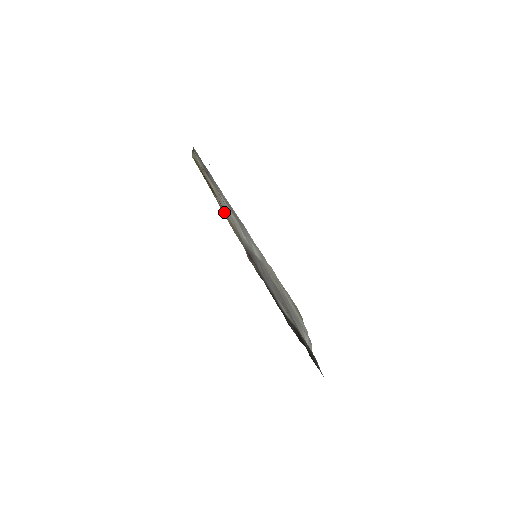
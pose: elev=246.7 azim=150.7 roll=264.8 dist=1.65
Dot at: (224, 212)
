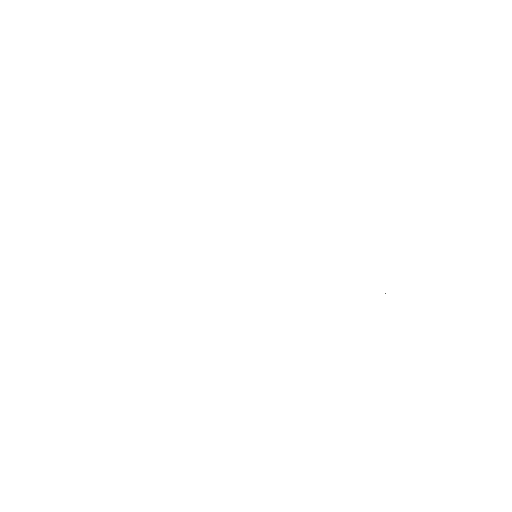
Dot at: occluded
